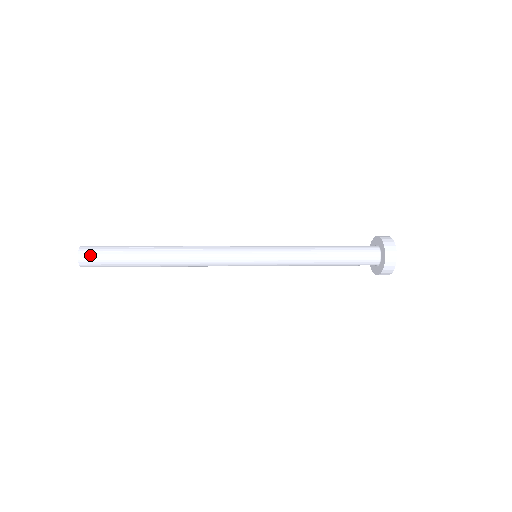
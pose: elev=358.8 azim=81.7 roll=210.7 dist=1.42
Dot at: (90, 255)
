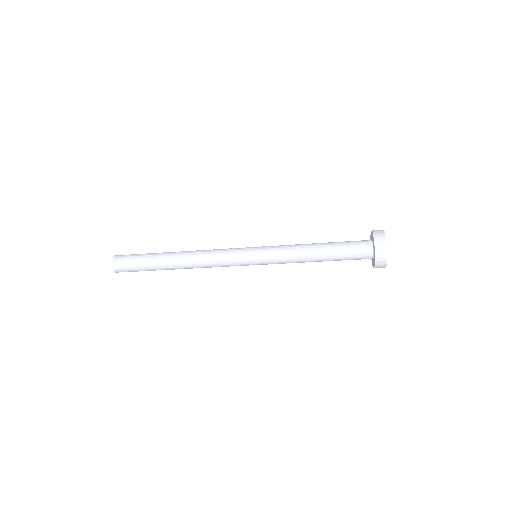
Dot at: (123, 255)
